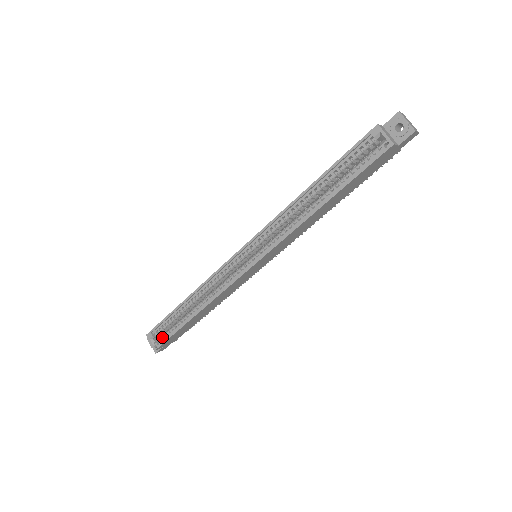
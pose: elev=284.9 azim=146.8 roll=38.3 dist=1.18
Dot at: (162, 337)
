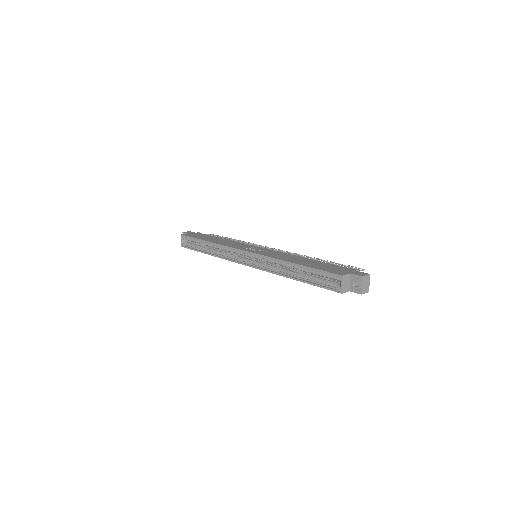
Dot at: (188, 244)
